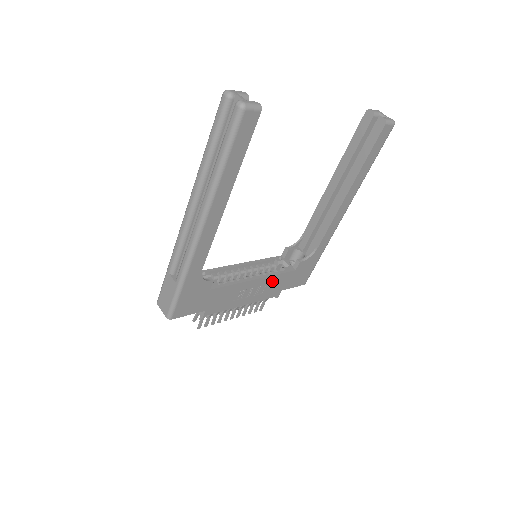
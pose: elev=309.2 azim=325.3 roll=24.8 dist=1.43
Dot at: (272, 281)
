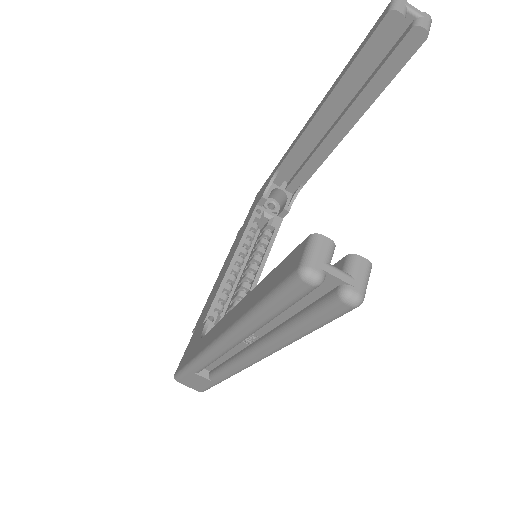
Dot at: occluded
